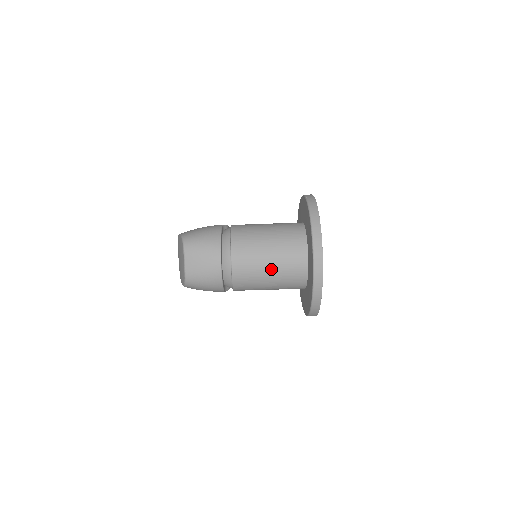
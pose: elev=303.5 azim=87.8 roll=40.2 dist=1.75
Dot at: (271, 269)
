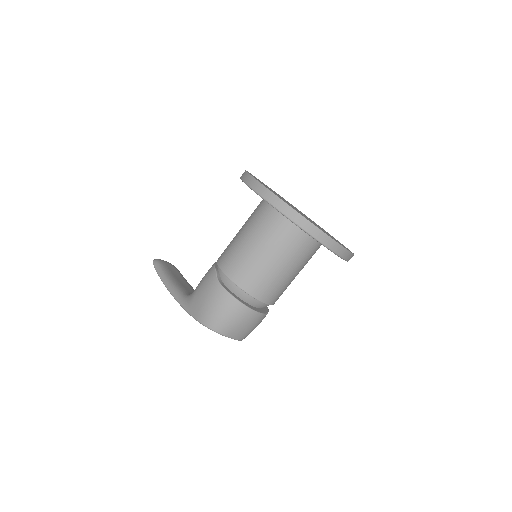
Dot at: (295, 273)
